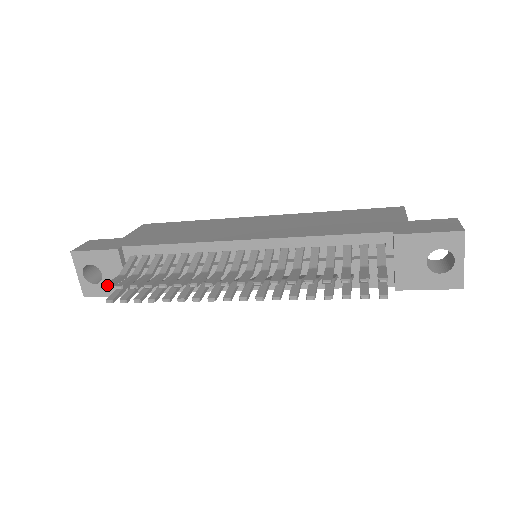
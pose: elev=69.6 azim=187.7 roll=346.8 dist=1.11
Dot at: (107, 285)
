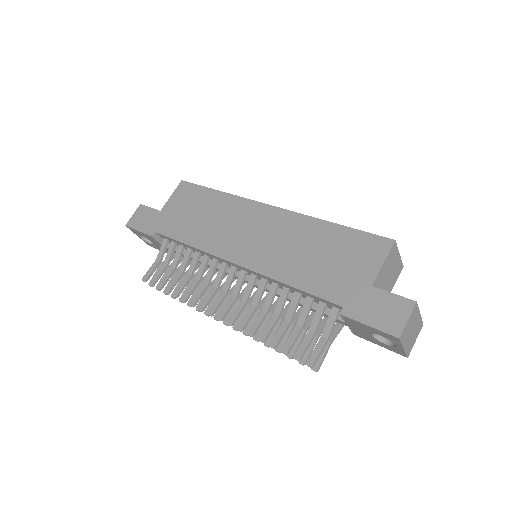
Dot at: (144, 279)
